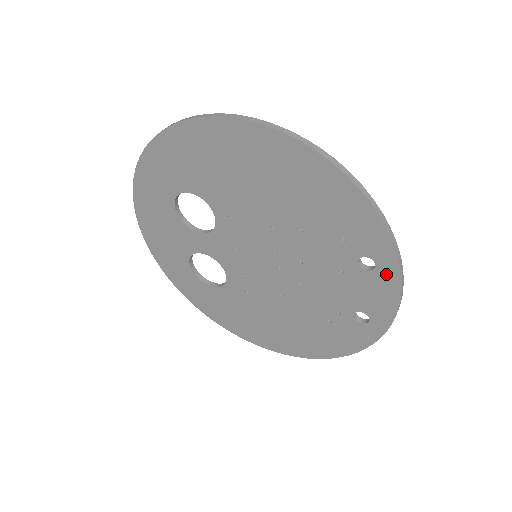
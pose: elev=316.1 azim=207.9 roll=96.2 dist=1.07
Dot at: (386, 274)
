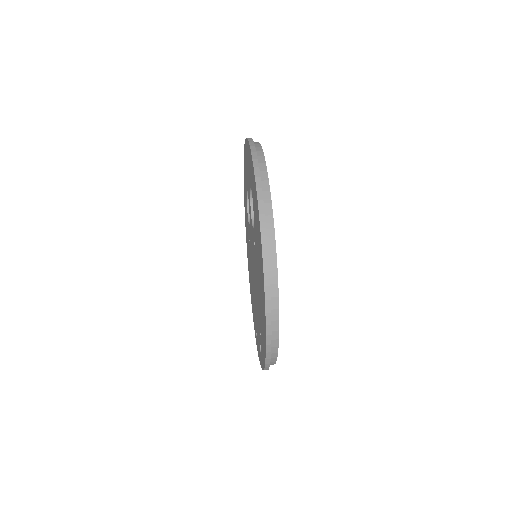
Dot at: occluded
